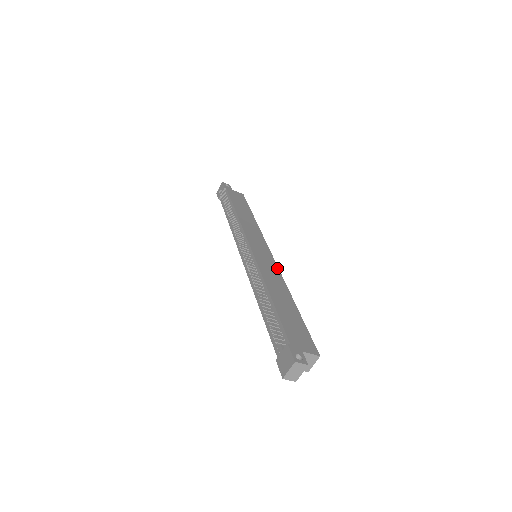
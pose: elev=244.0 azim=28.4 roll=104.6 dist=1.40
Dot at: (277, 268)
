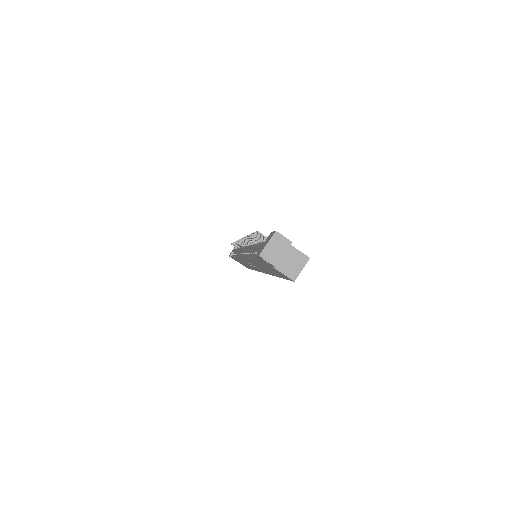
Dot at: occluded
